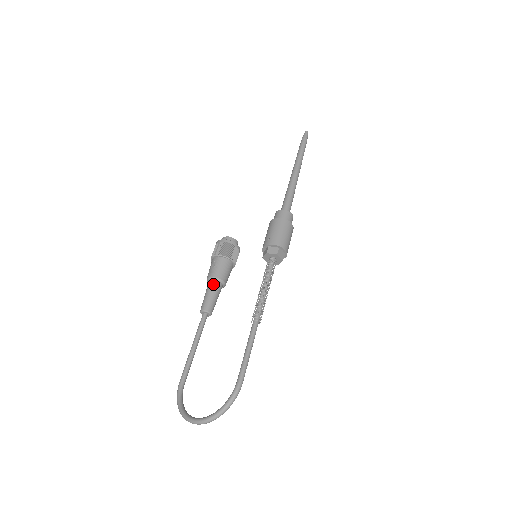
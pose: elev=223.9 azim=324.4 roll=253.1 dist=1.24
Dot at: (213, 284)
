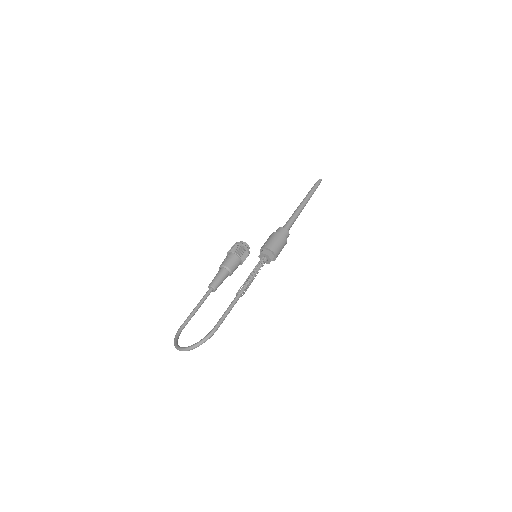
Dot at: (222, 270)
